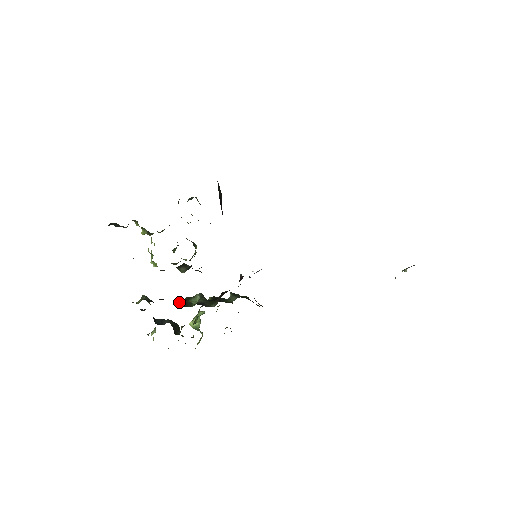
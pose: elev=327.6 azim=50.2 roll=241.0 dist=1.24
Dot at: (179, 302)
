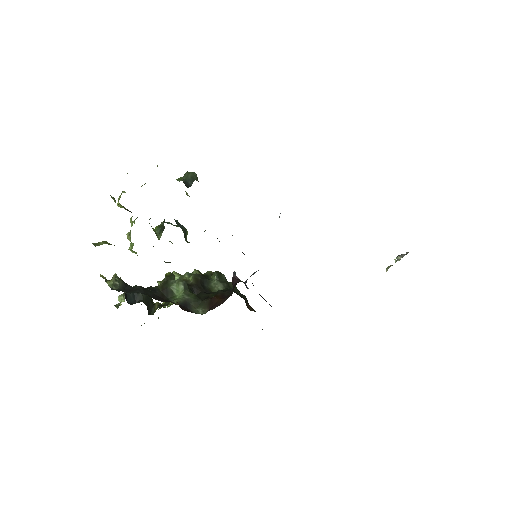
Dot at: (157, 286)
